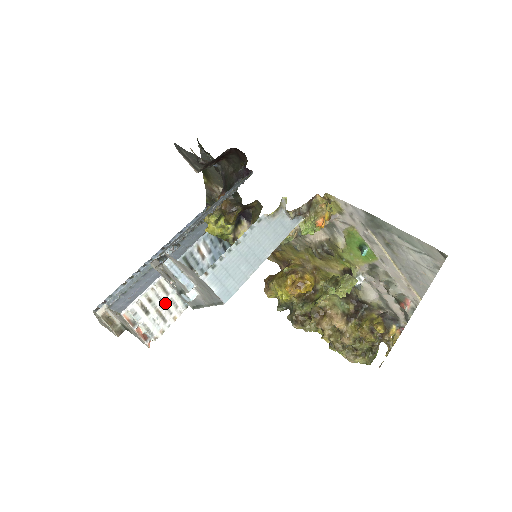
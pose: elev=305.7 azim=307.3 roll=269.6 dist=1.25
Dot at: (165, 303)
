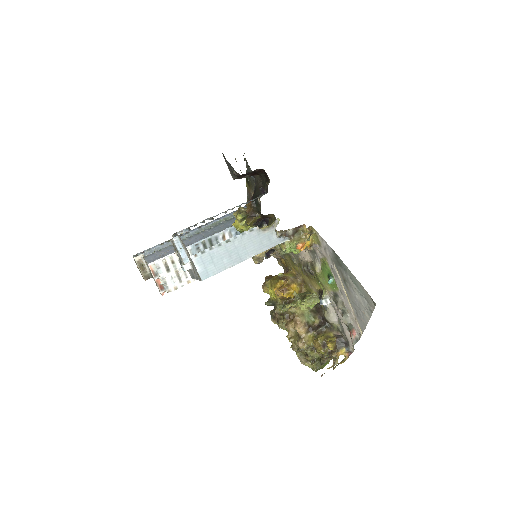
Dot at: occluded
